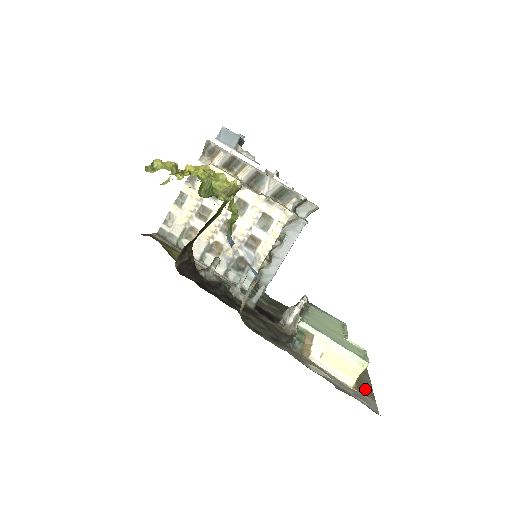
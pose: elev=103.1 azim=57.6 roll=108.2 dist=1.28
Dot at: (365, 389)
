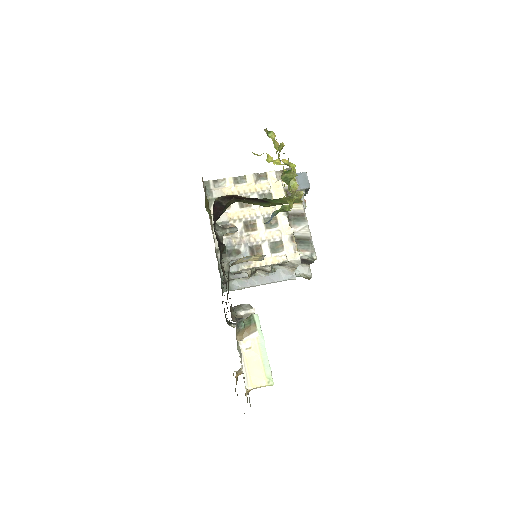
Dot at: occluded
